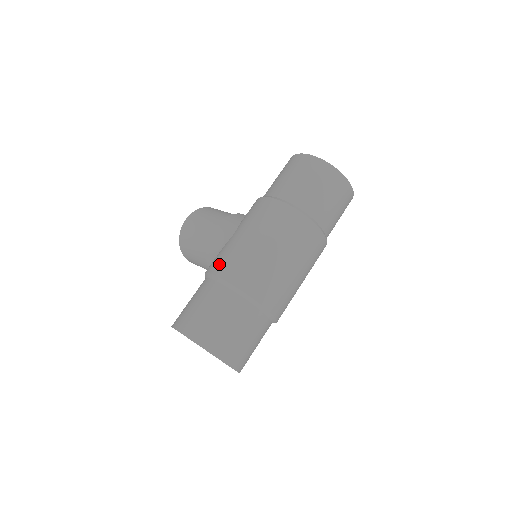
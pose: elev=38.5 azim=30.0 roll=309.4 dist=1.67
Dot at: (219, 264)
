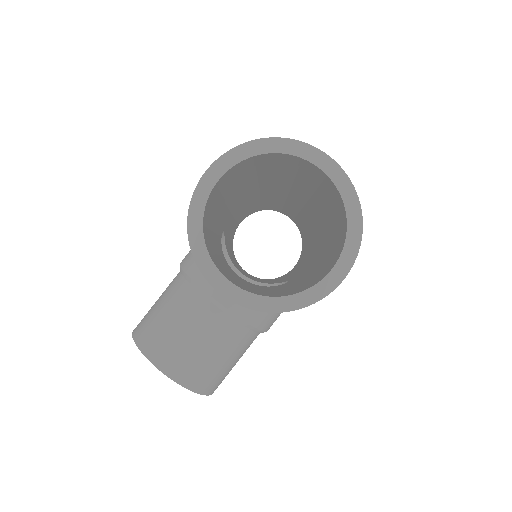
Dot at: occluded
